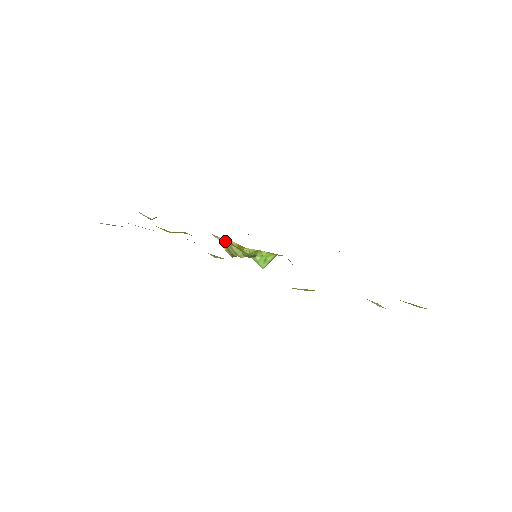
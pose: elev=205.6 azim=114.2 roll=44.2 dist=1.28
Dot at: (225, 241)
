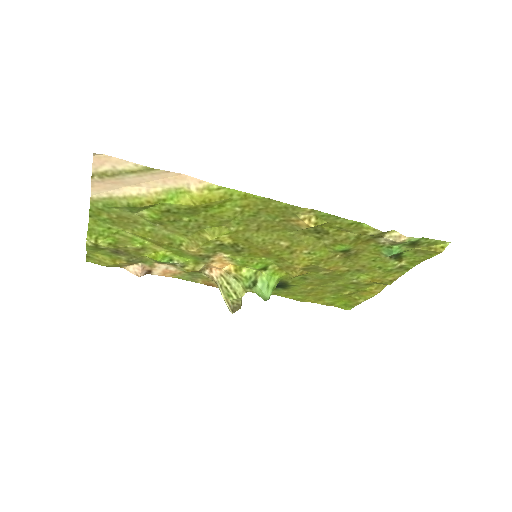
Dot at: (221, 273)
